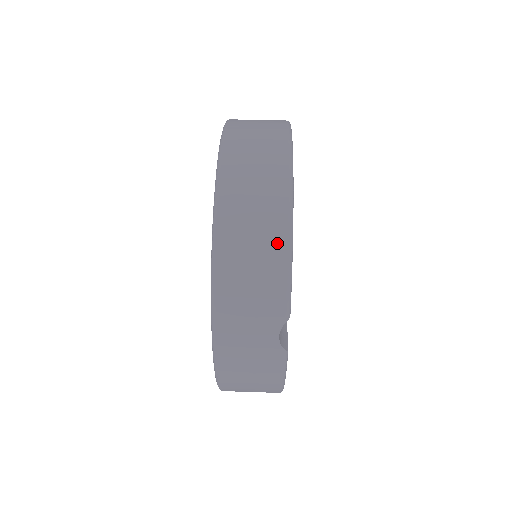
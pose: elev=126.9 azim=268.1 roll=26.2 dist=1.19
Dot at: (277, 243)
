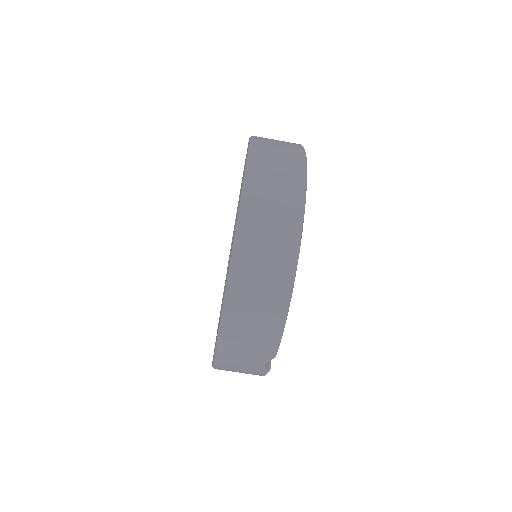
Dot at: (276, 312)
